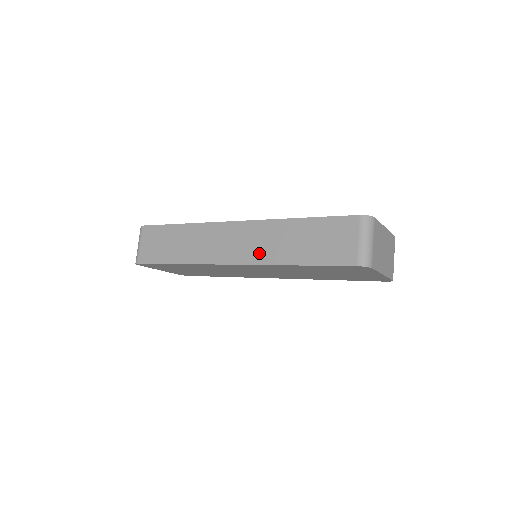
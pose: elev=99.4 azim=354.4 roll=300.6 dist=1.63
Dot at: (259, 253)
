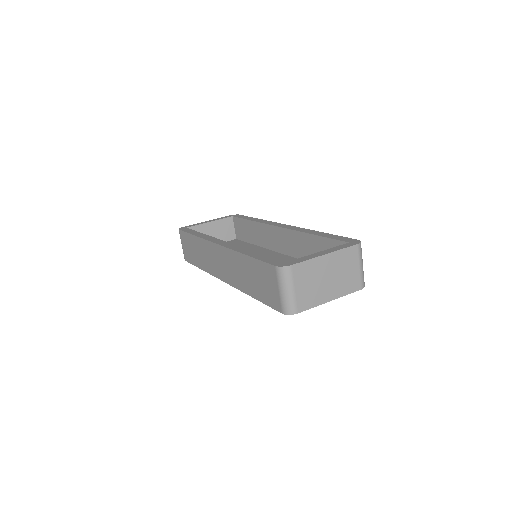
Dot at: (233, 278)
